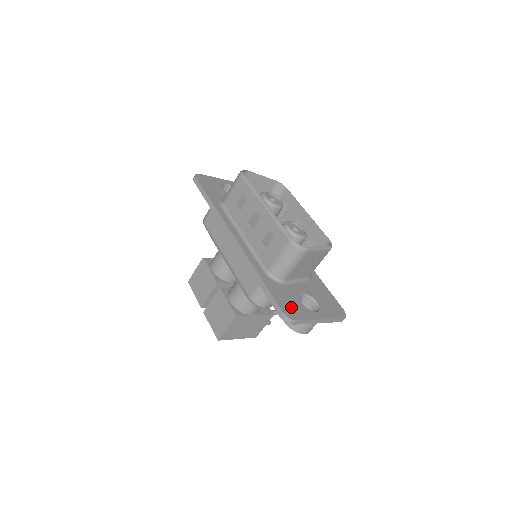
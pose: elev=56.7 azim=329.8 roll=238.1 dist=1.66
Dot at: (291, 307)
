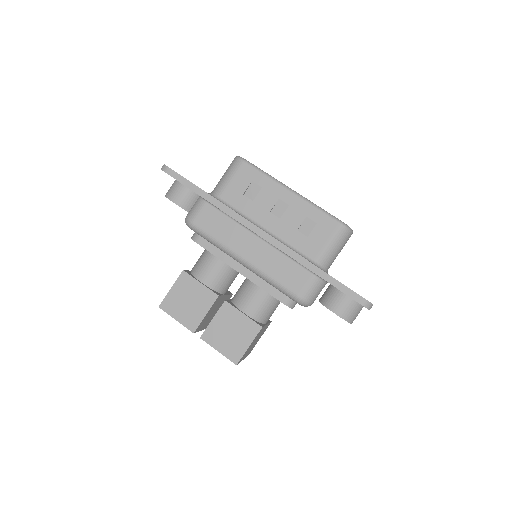
Dot at: occluded
